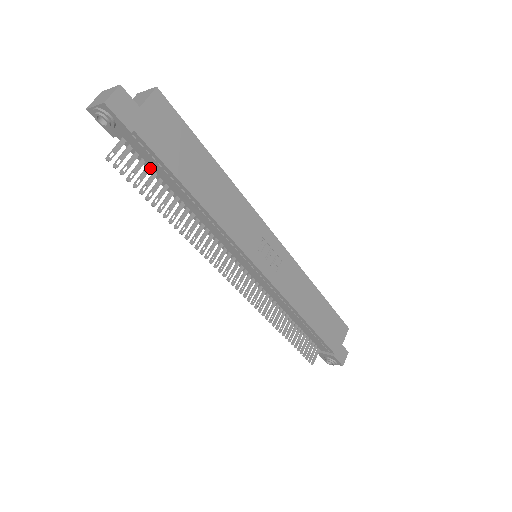
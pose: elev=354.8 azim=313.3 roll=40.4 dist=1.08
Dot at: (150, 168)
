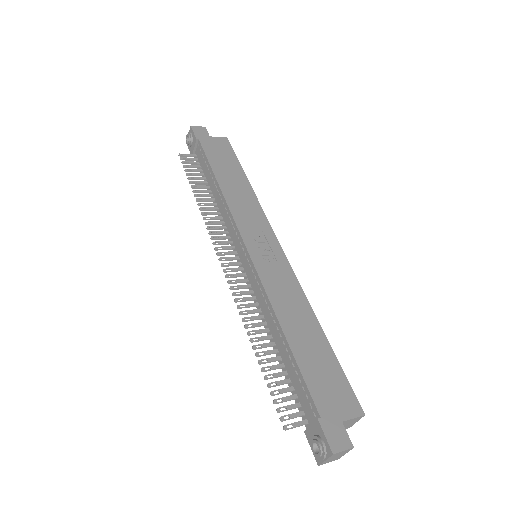
Dot at: (202, 171)
